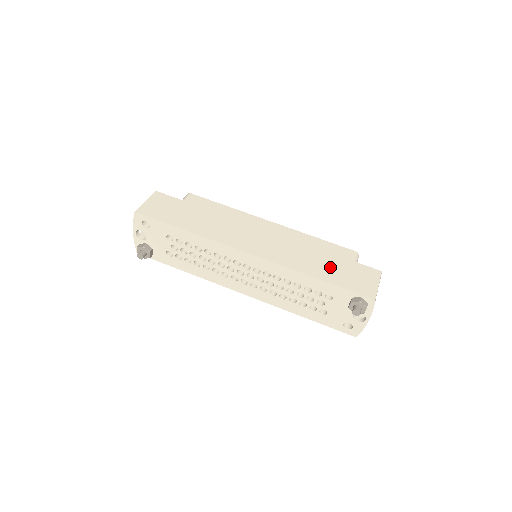
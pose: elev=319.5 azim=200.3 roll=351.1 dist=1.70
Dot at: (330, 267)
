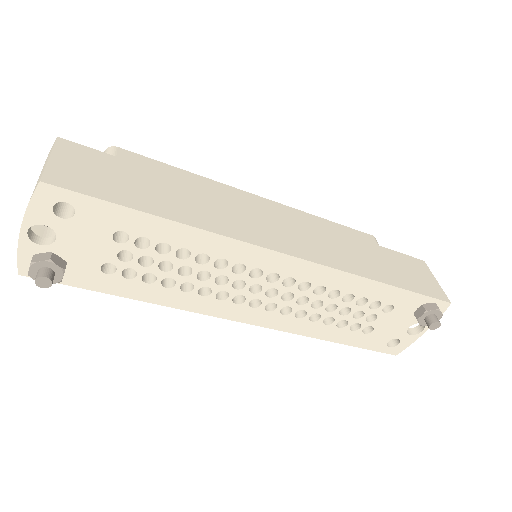
Dot at: (383, 263)
